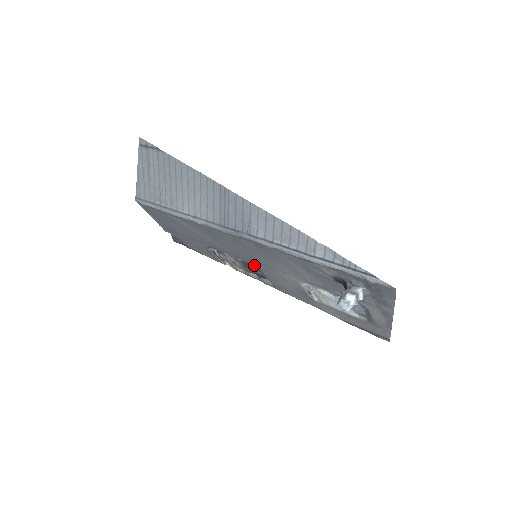
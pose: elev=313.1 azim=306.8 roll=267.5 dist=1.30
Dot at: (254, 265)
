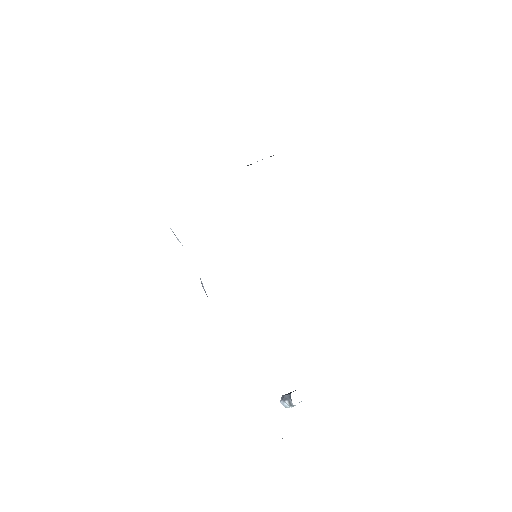
Dot at: occluded
